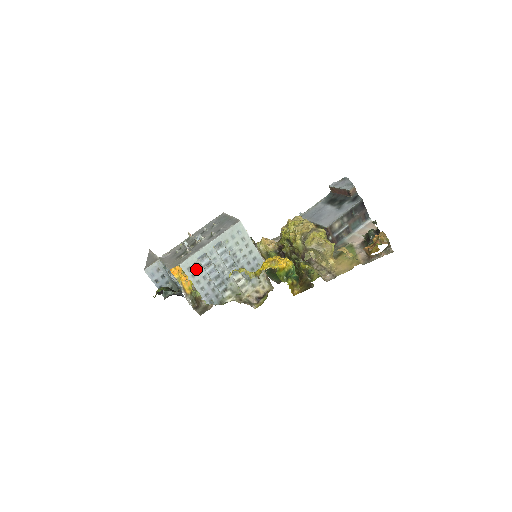
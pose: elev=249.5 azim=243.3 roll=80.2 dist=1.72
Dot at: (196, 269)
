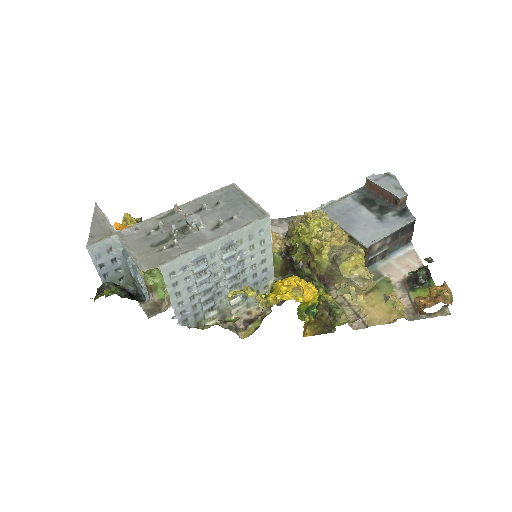
Dot at: (182, 276)
